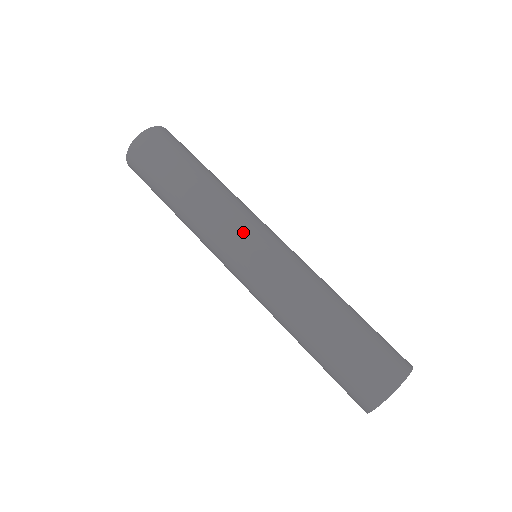
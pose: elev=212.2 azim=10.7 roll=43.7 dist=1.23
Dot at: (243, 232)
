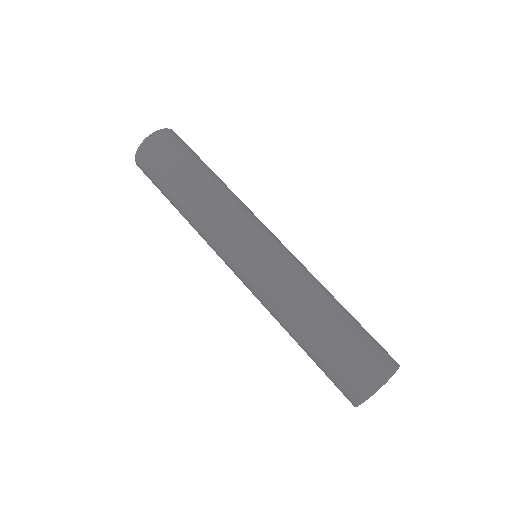
Dot at: (226, 255)
